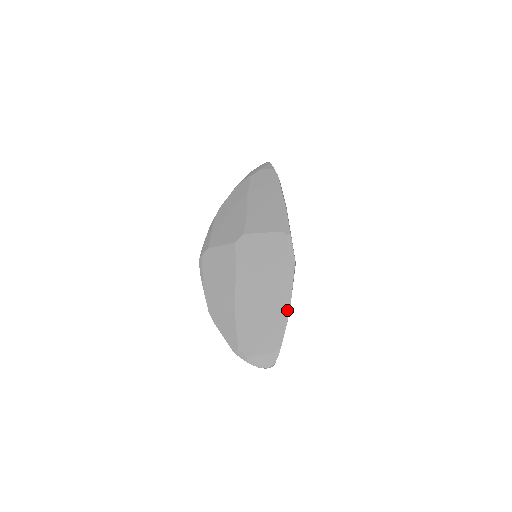
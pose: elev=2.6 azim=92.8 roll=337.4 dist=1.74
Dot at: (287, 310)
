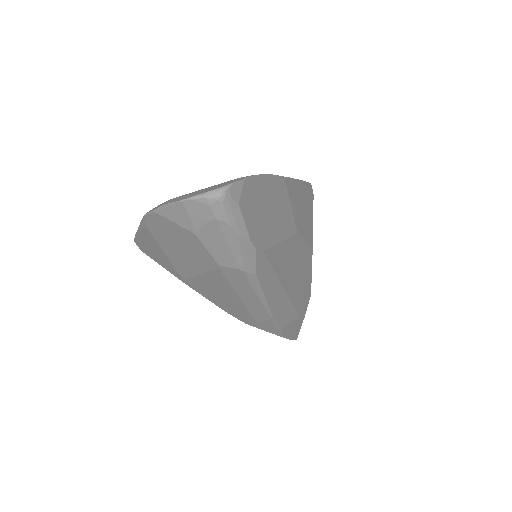
Dot at: occluded
